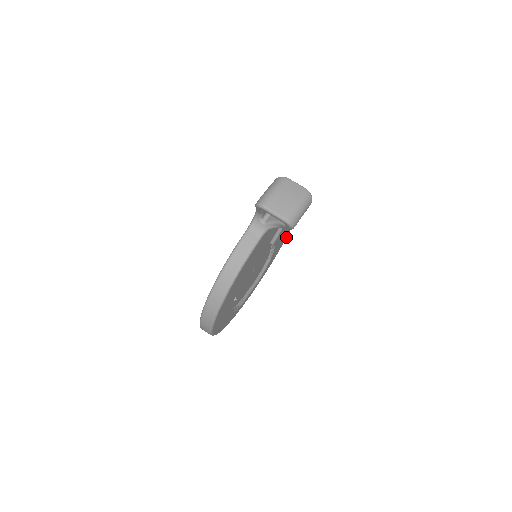
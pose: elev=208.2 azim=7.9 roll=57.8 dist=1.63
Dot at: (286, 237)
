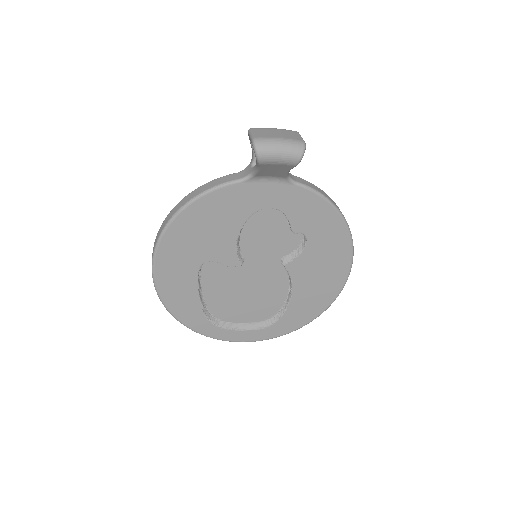
Dot at: (325, 308)
